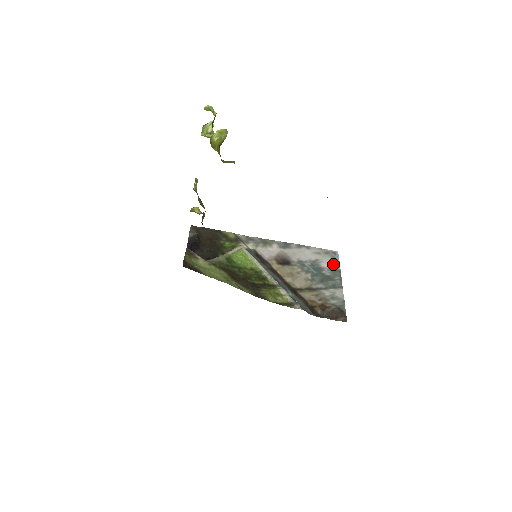
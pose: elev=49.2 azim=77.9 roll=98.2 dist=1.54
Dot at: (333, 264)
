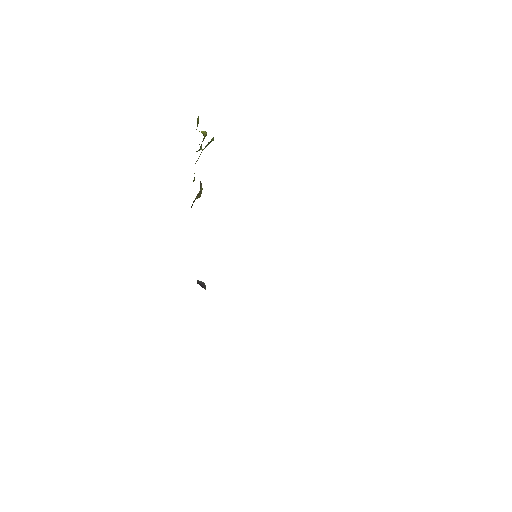
Dot at: occluded
